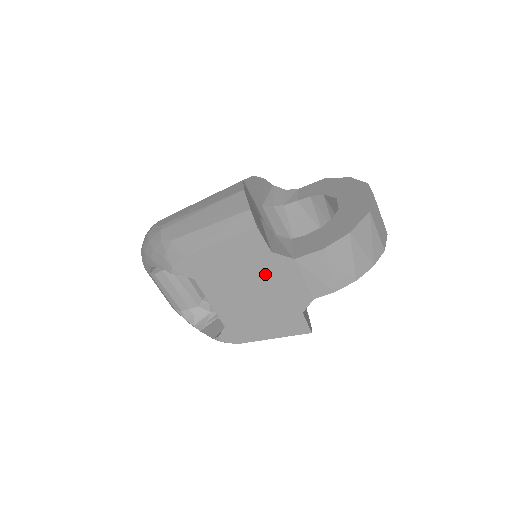
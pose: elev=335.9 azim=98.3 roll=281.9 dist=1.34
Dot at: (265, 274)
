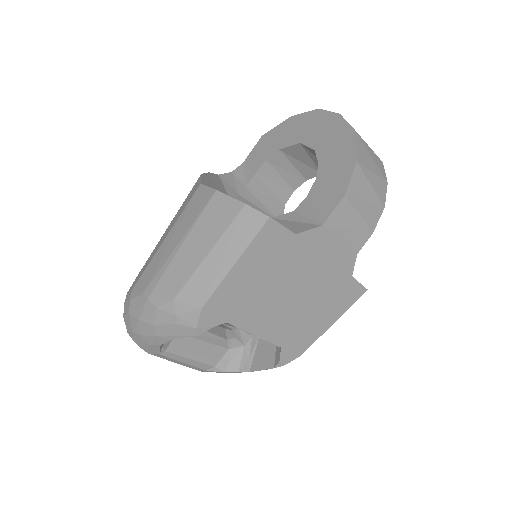
Dot at: (299, 263)
